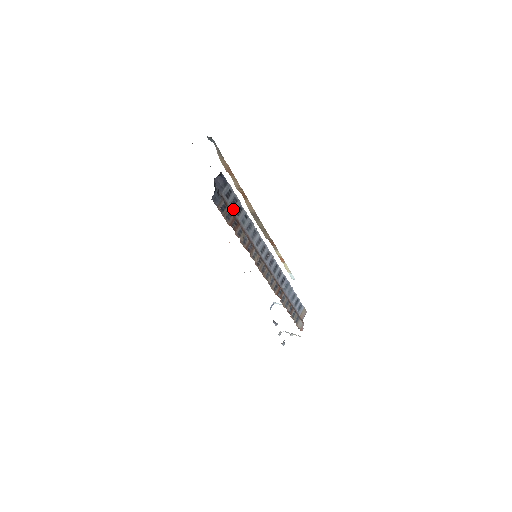
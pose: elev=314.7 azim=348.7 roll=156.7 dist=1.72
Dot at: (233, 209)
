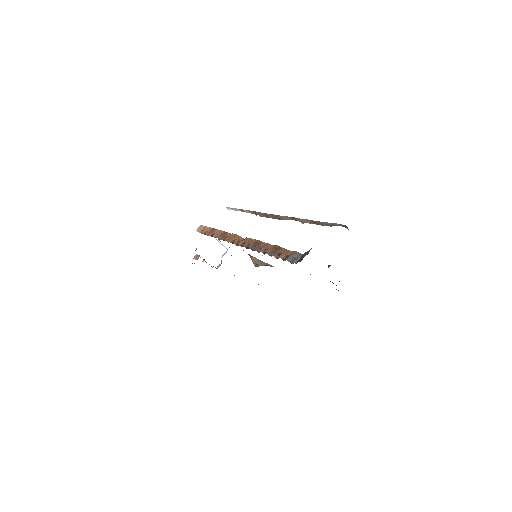
Dot at: occluded
